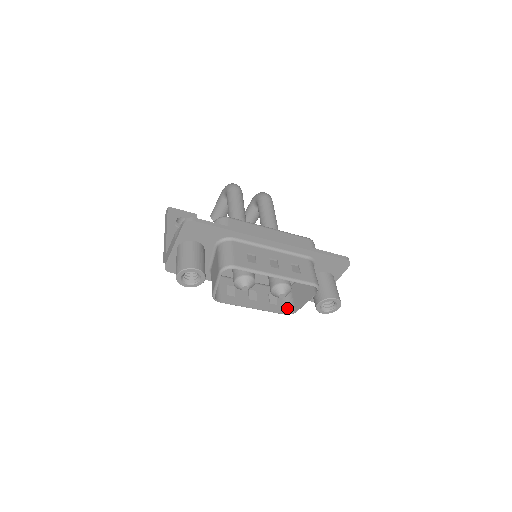
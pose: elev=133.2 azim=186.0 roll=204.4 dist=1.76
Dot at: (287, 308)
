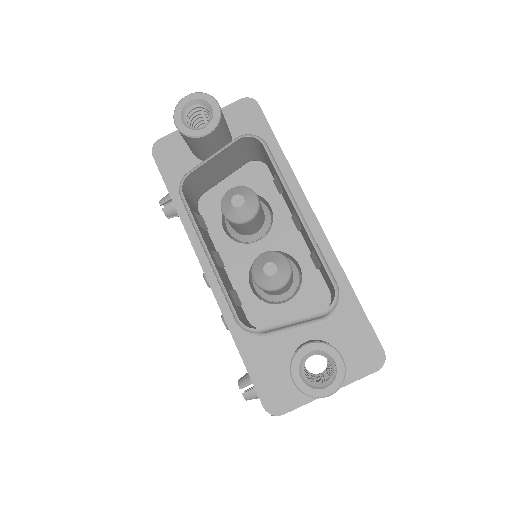
Dot at: (245, 323)
